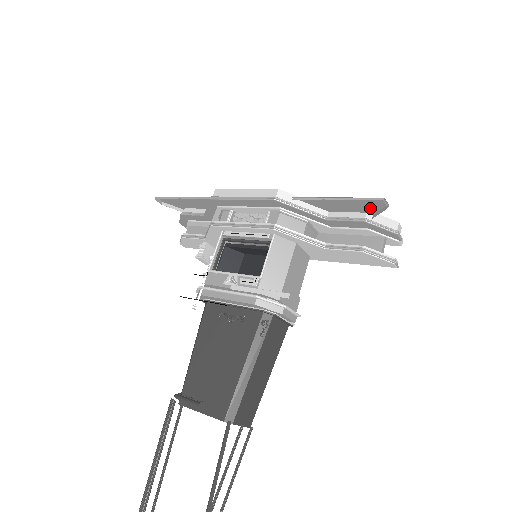
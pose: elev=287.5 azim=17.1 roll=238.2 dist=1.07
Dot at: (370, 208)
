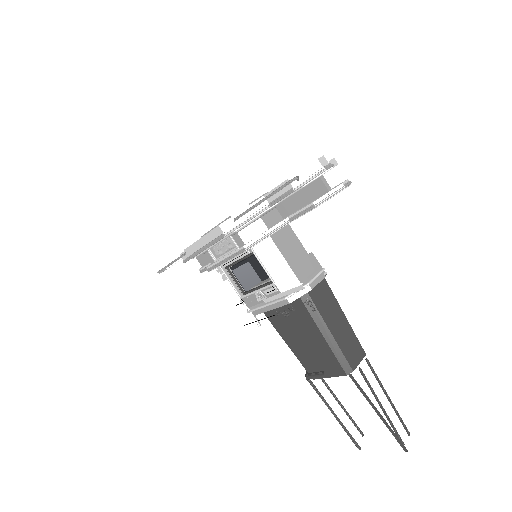
Dot at: occluded
